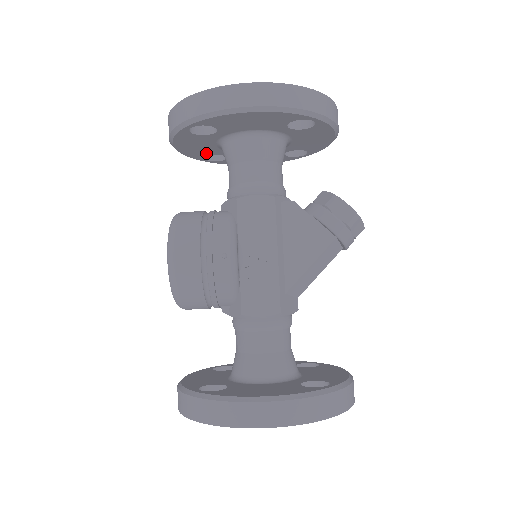
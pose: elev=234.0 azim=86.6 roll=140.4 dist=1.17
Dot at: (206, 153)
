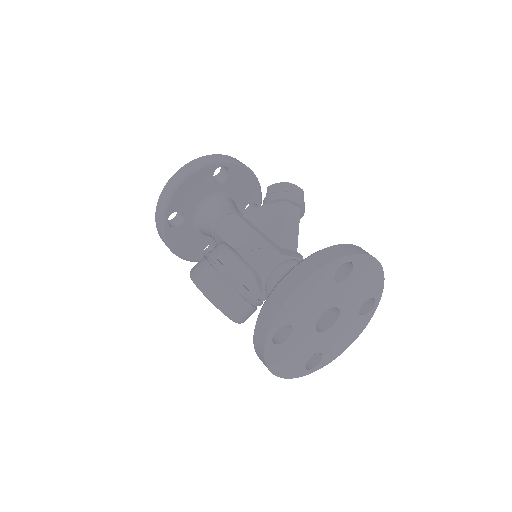
Dot at: (200, 248)
